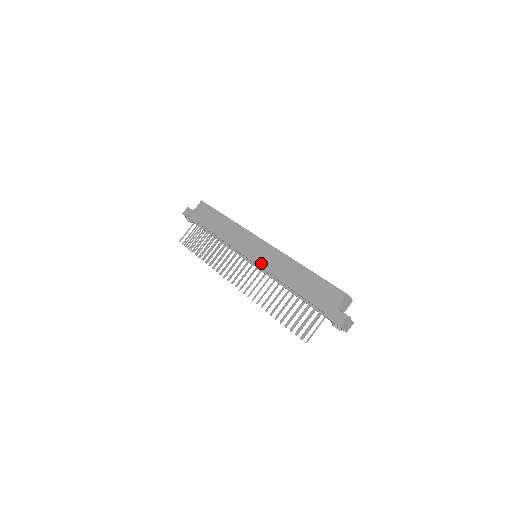
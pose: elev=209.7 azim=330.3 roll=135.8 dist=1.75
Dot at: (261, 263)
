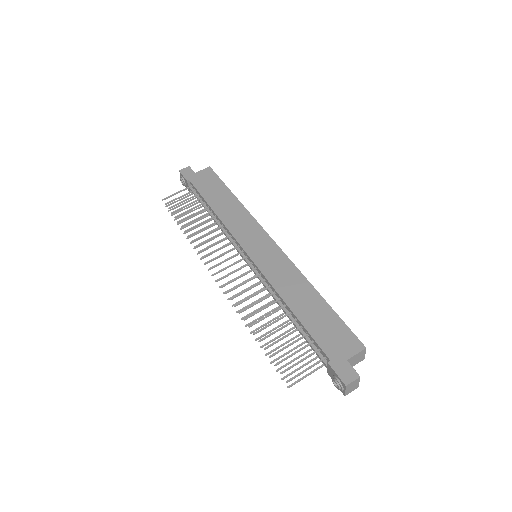
Dot at: (263, 266)
